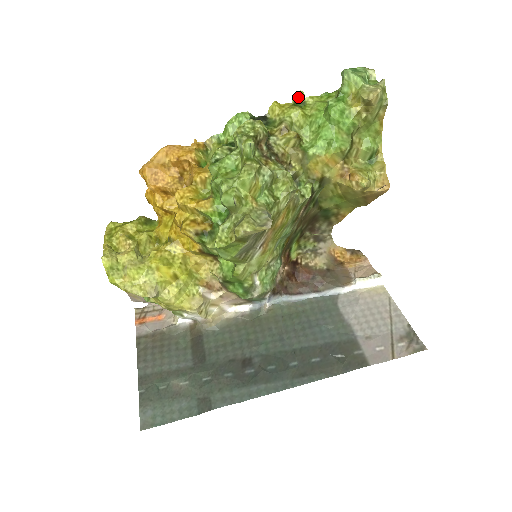
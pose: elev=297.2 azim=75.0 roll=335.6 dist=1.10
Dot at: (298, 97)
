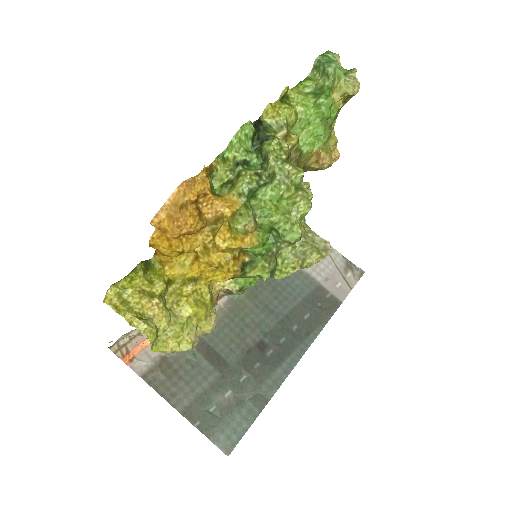
Dot at: (285, 93)
